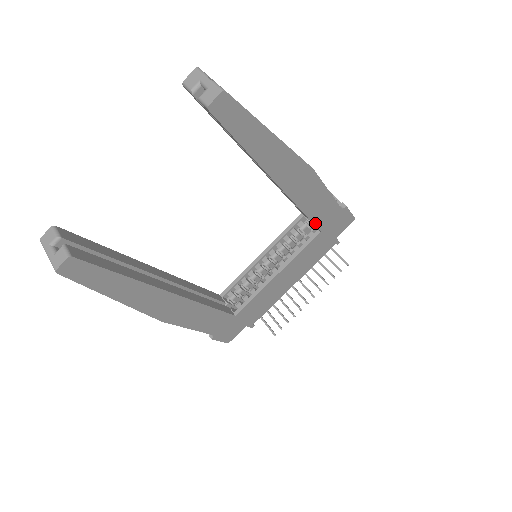
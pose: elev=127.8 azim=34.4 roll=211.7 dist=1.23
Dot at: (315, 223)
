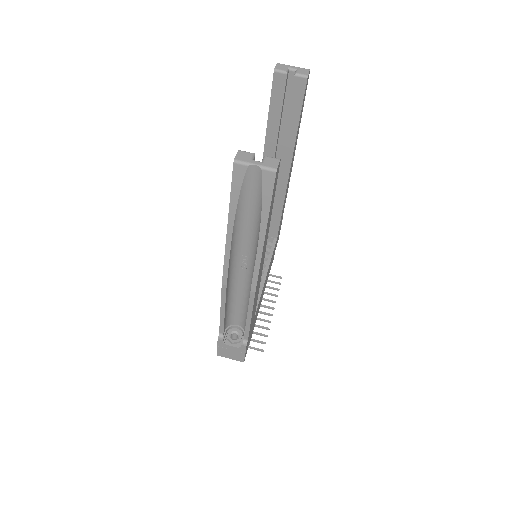
Dot at: (279, 226)
